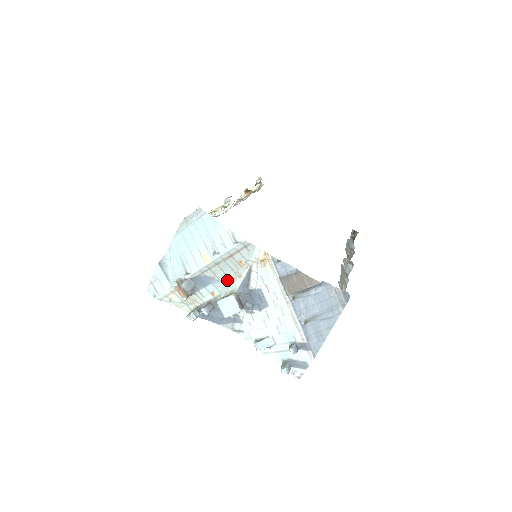
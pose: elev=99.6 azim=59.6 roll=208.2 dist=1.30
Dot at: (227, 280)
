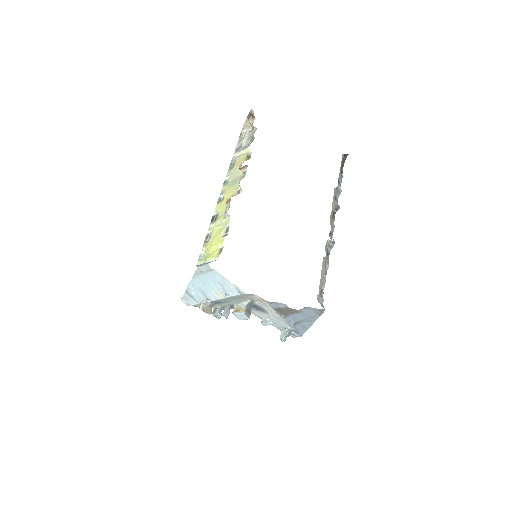
Dot at: (237, 301)
